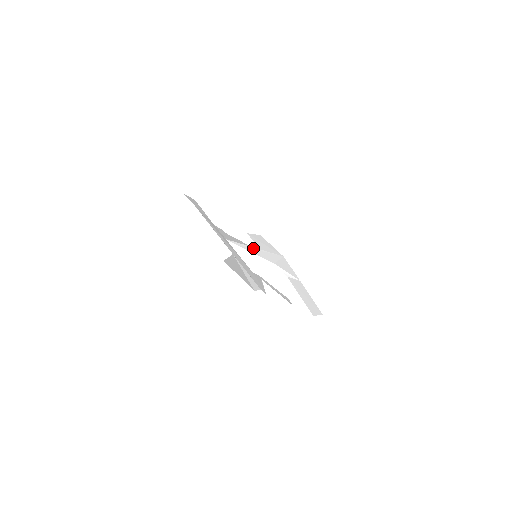
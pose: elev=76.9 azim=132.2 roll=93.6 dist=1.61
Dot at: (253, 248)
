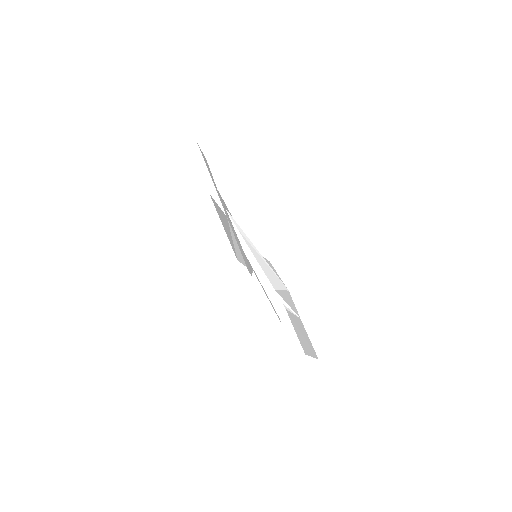
Dot at: (256, 249)
